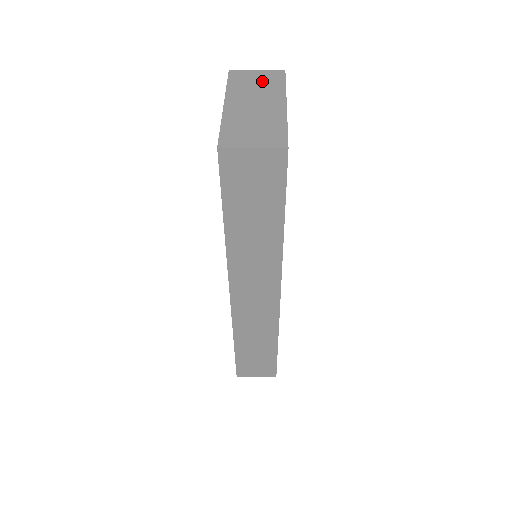
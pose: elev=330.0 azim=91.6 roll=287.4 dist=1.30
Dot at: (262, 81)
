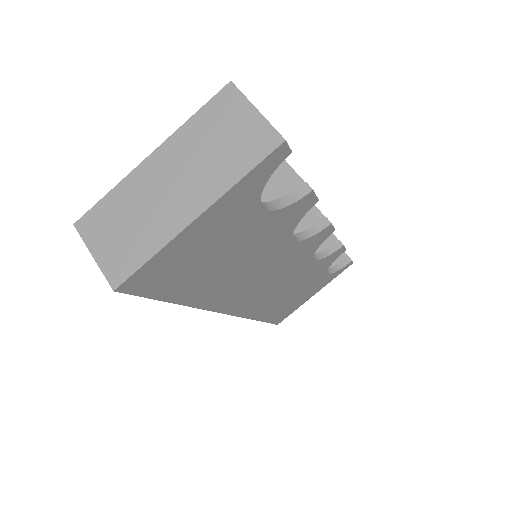
Dot at: (232, 142)
